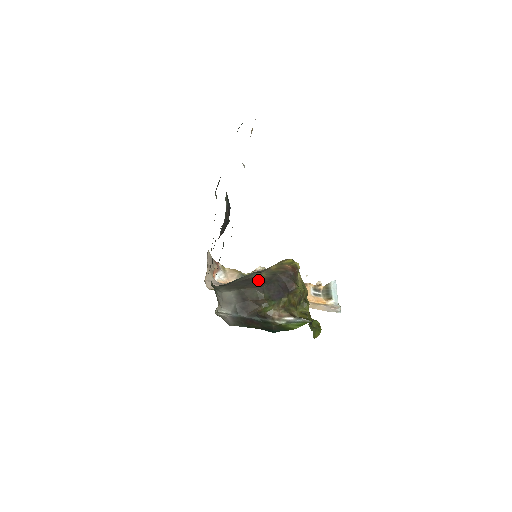
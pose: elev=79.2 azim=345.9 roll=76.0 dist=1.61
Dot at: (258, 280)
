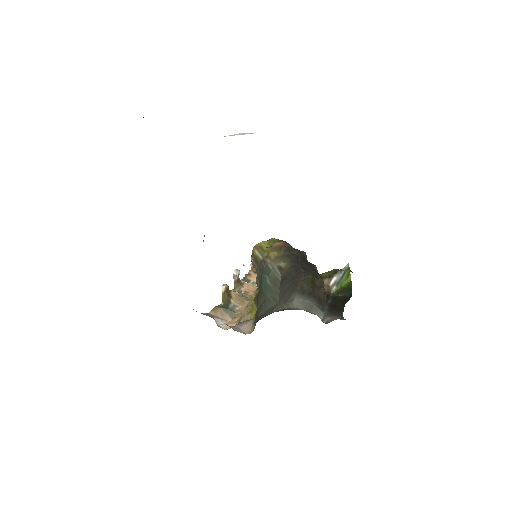
Dot at: (290, 270)
